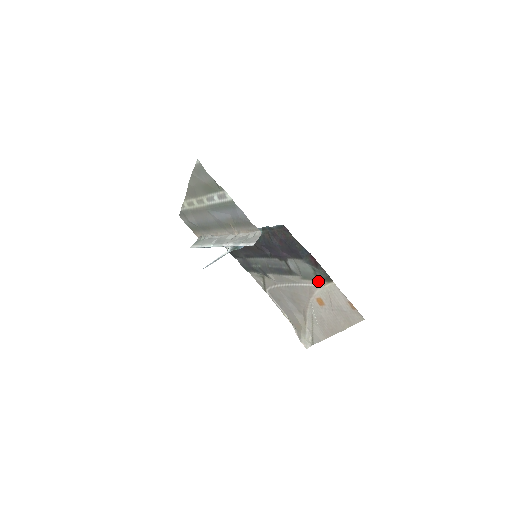
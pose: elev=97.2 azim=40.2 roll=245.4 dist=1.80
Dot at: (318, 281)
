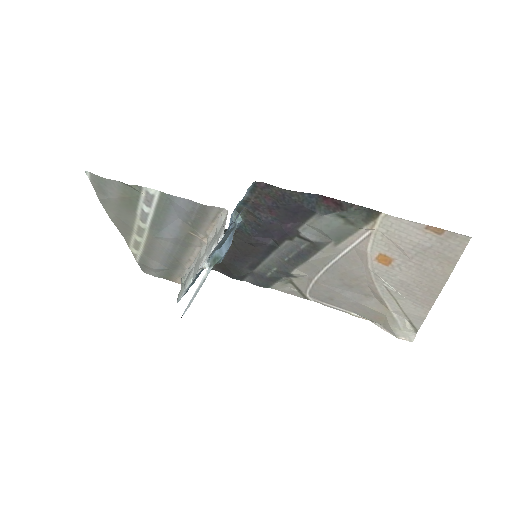
Dot at: (359, 230)
